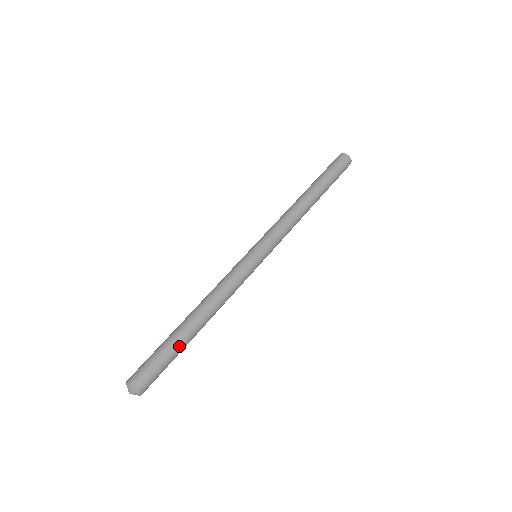
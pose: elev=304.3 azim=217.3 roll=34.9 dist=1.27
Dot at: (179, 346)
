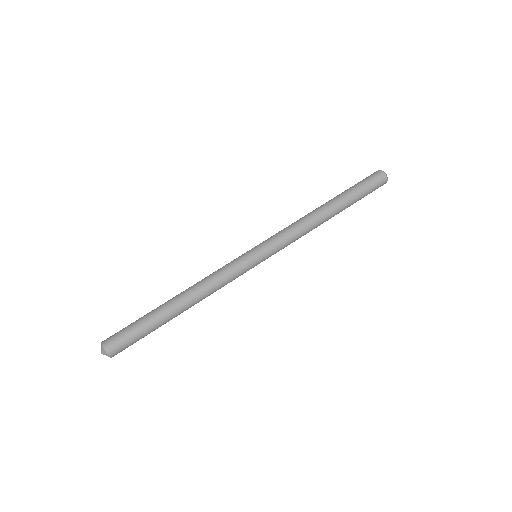
Dot at: (152, 317)
